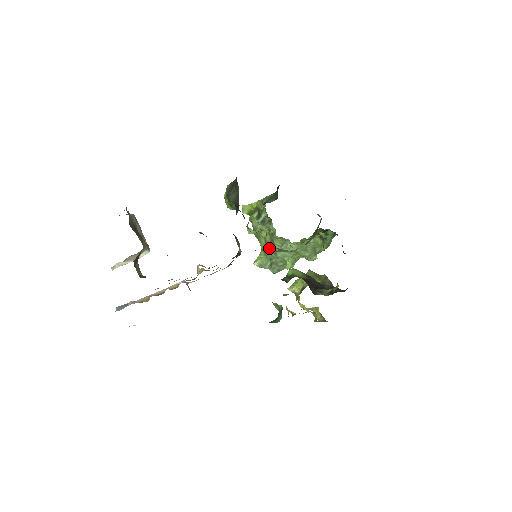
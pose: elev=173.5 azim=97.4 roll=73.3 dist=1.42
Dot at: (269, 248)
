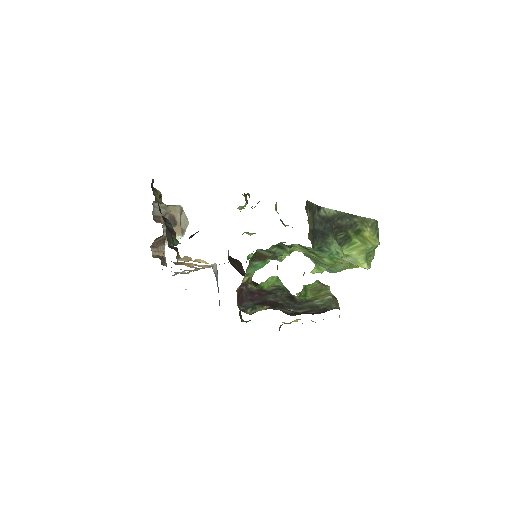
Dot at: occluded
